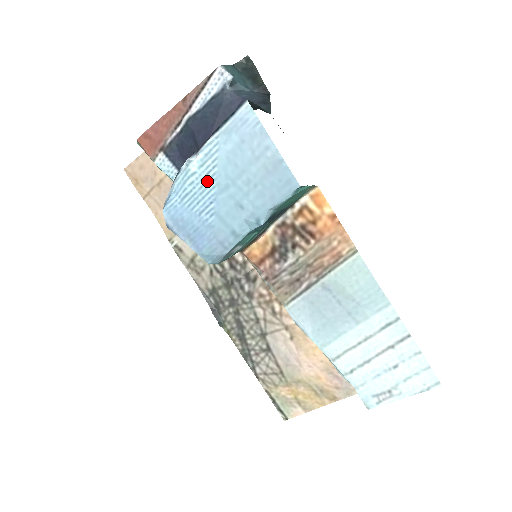
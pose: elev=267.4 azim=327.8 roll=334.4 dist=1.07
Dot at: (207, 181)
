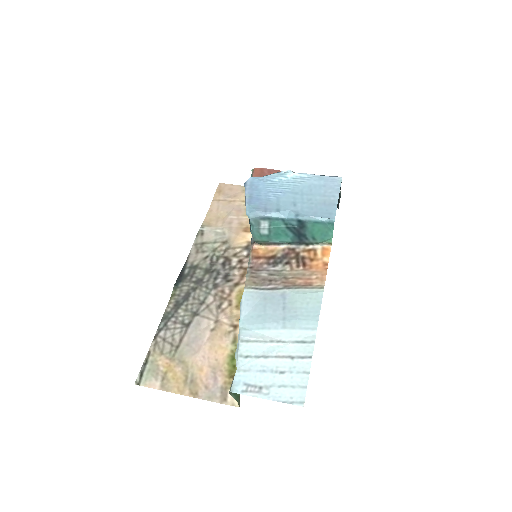
Dot at: (289, 185)
